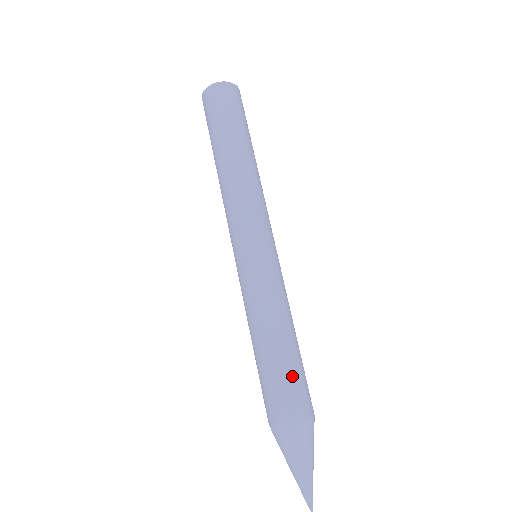
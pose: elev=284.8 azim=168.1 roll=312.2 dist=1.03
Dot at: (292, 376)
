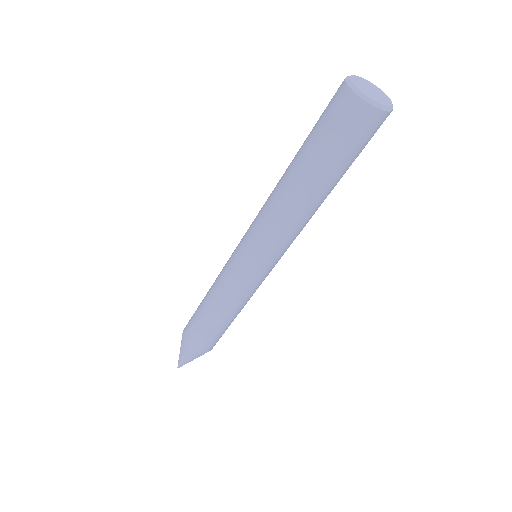
Dot at: (211, 336)
